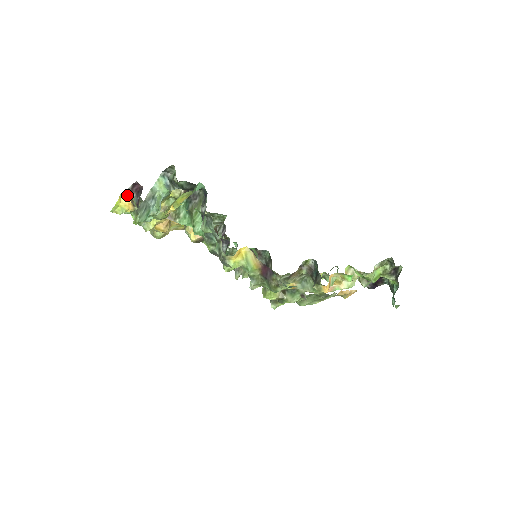
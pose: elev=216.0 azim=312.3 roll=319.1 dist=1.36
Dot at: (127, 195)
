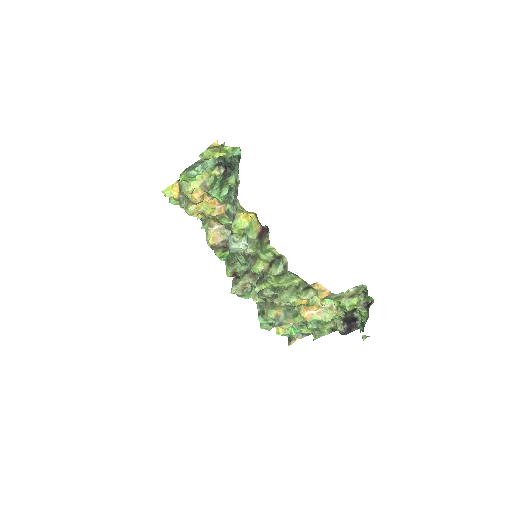
Dot at: occluded
